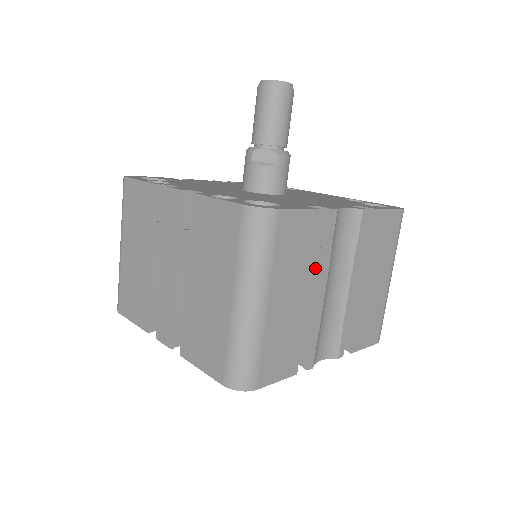
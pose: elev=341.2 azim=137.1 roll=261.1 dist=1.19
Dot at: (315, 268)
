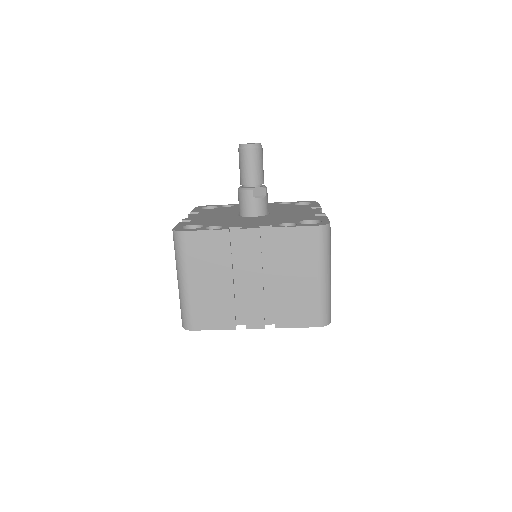
Dot at: occluded
